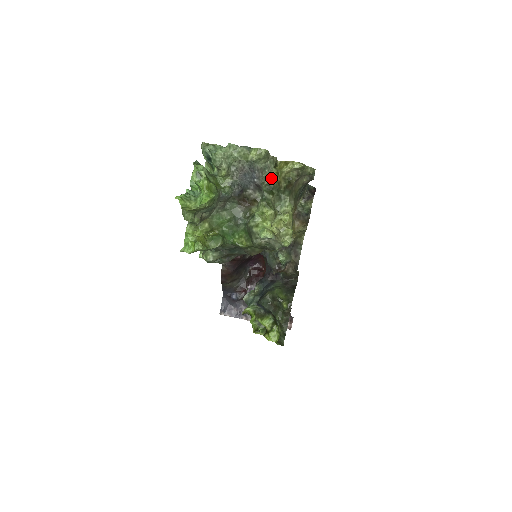
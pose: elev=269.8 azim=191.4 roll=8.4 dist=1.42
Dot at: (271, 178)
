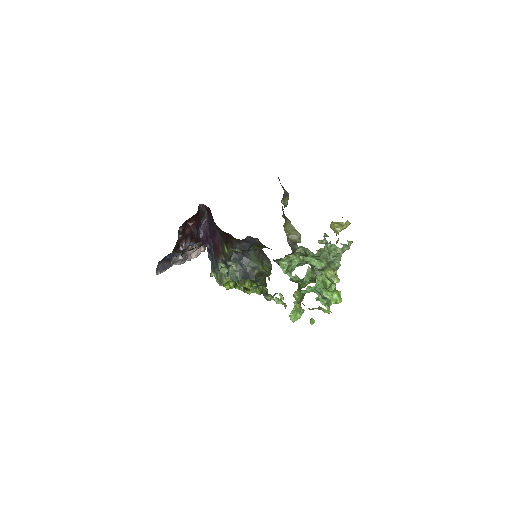
Dot at: occluded
